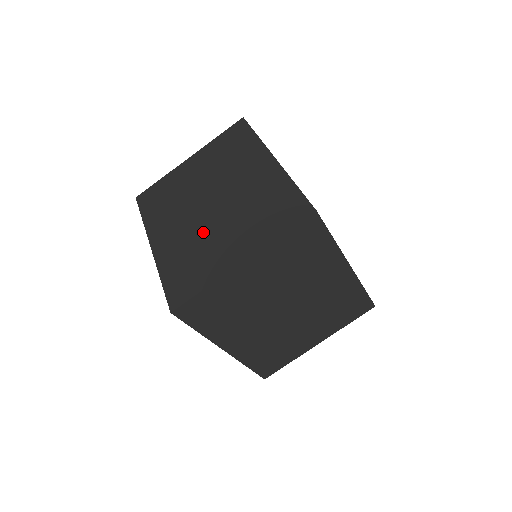
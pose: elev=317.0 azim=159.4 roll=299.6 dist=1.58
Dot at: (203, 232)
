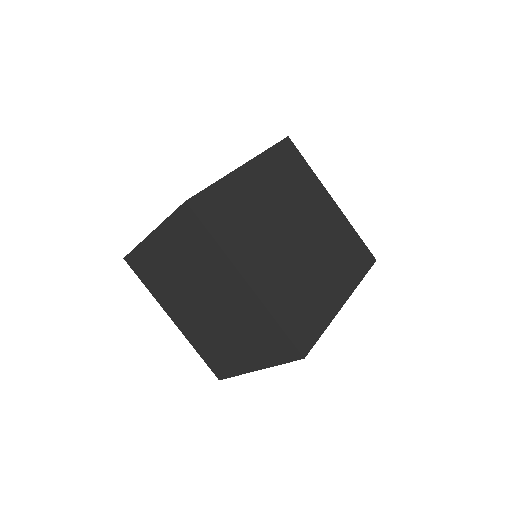
Dot at: (212, 330)
